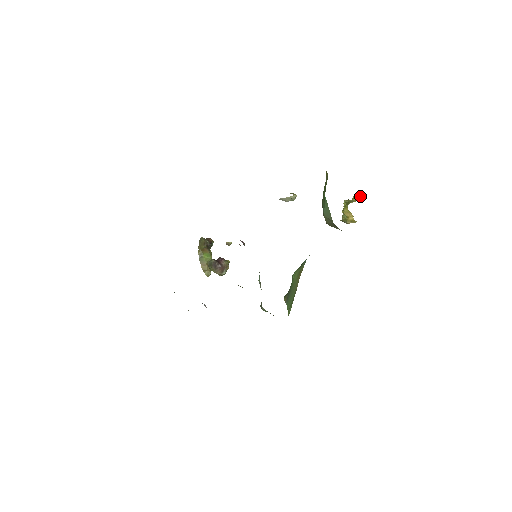
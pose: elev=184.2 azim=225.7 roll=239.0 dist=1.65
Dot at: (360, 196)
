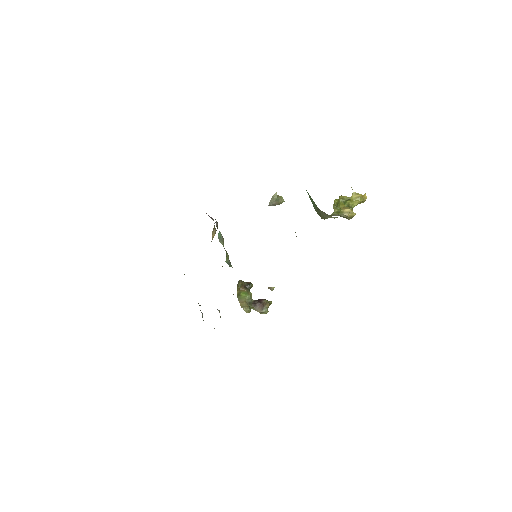
Dot at: (360, 196)
